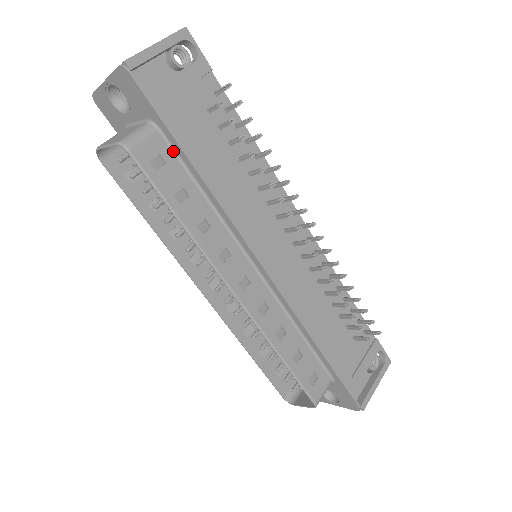
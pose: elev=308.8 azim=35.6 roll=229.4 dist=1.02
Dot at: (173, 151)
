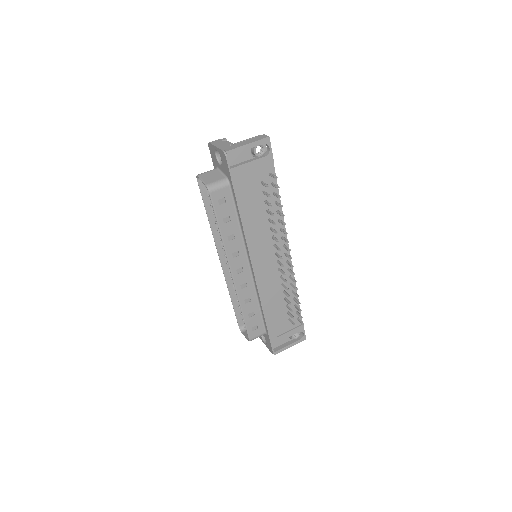
Dot at: (232, 197)
